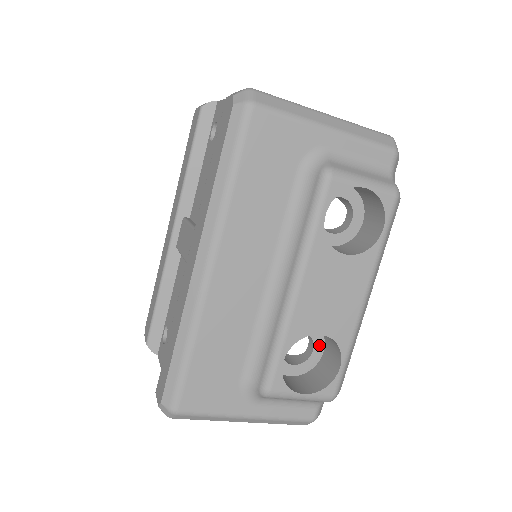
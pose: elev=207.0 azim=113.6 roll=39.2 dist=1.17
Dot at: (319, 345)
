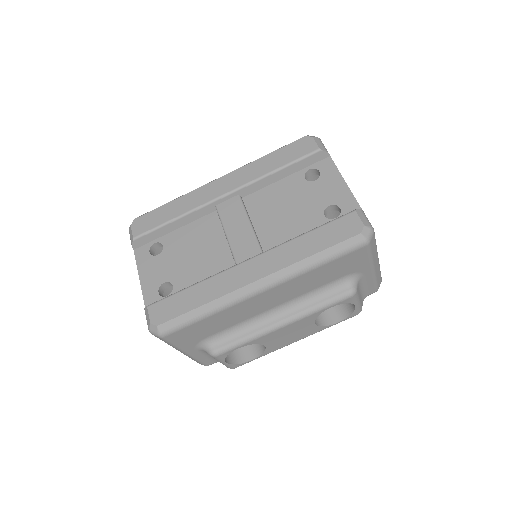
Dot at: occluded
